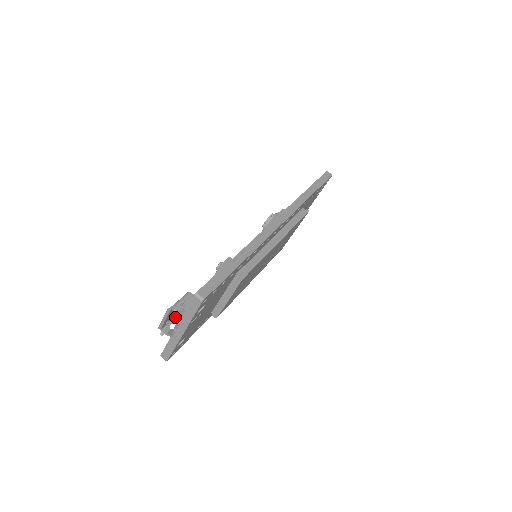
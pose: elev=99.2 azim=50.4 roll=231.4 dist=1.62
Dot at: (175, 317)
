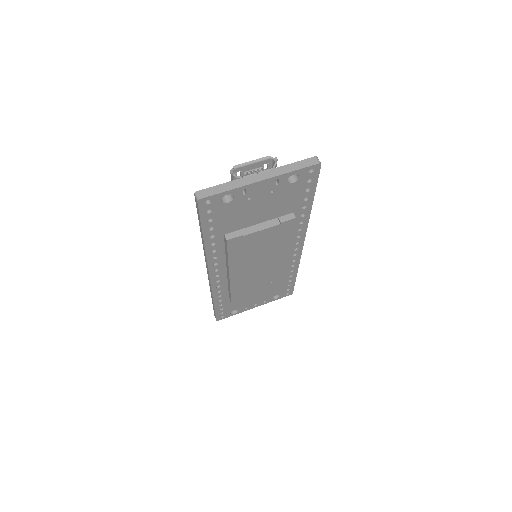
Dot at: occluded
